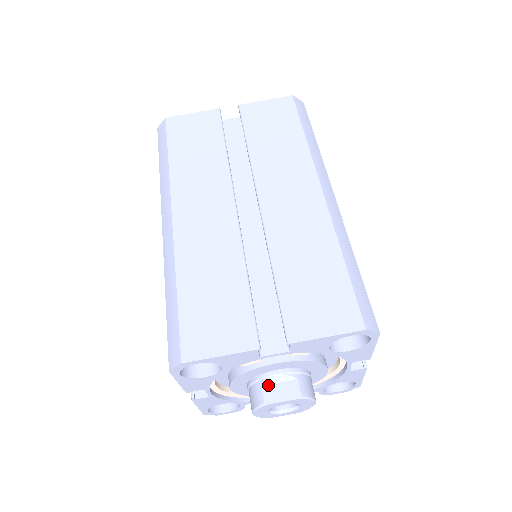
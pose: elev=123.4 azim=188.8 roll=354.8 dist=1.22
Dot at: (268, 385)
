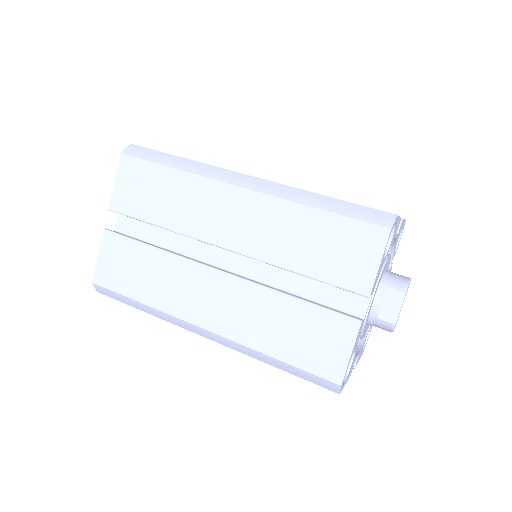
Dot at: (381, 314)
